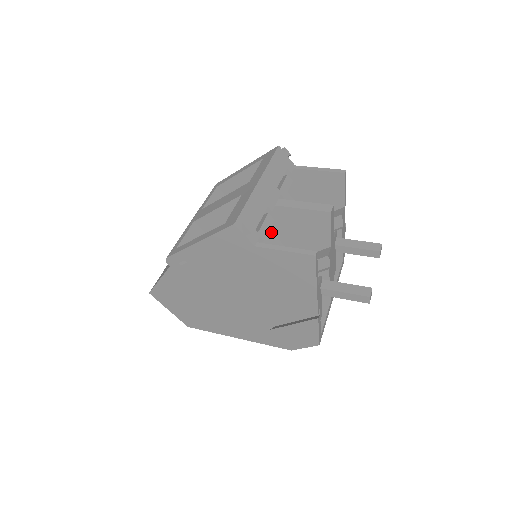
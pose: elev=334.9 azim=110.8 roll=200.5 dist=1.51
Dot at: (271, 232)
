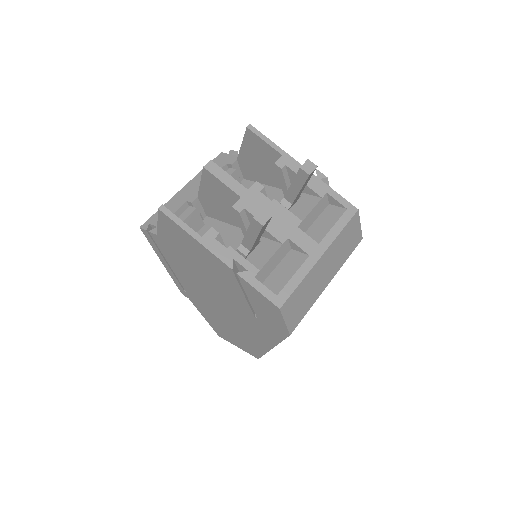
Dot at: (222, 222)
